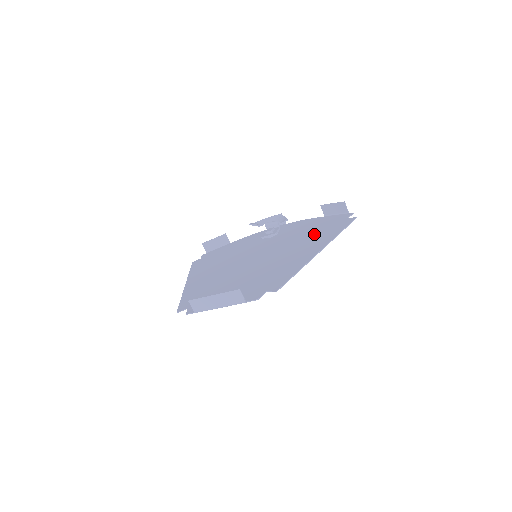
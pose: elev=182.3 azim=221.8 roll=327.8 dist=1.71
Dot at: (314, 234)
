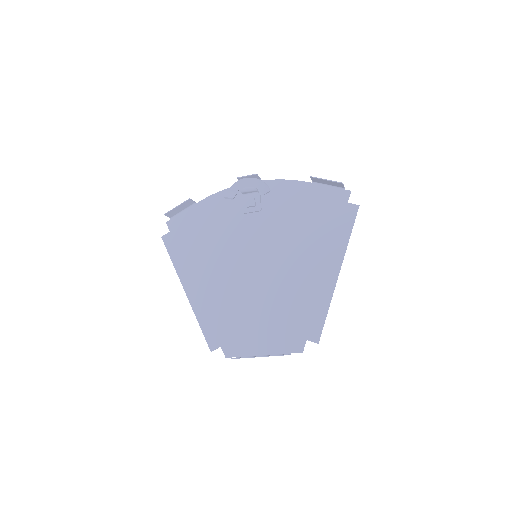
Dot at: (316, 229)
